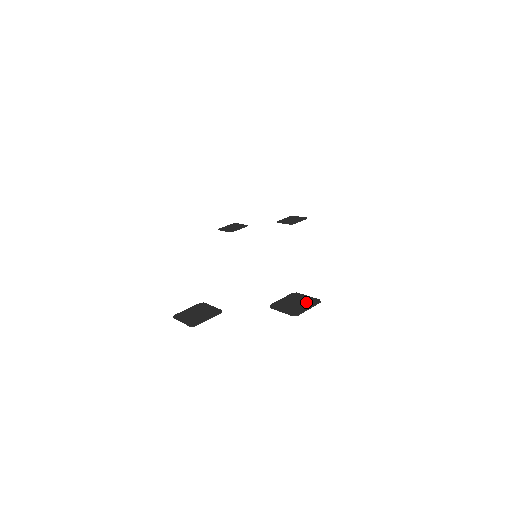
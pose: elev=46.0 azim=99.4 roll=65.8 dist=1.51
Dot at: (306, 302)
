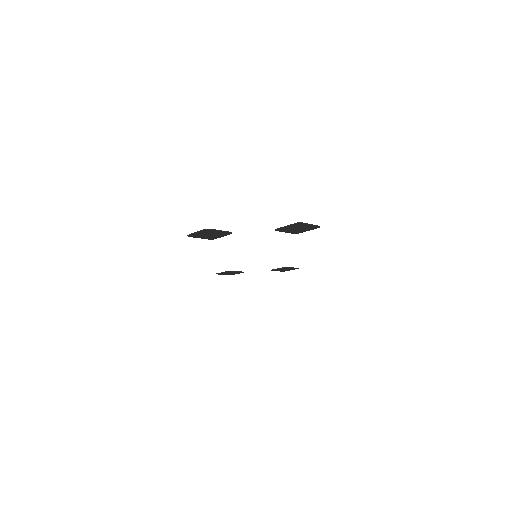
Dot at: (307, 227)
